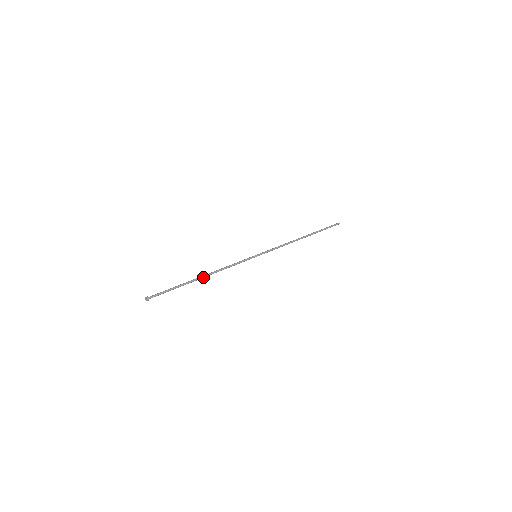
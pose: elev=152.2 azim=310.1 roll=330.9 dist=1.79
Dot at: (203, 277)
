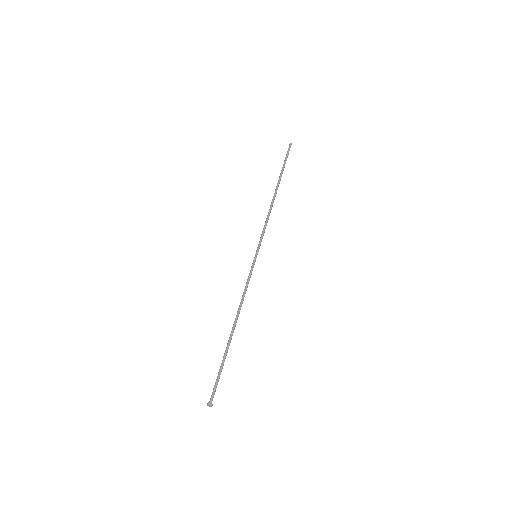
Dot at: (234, 329)
